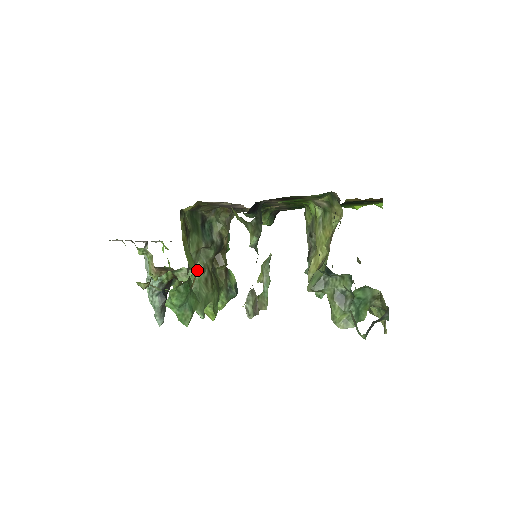
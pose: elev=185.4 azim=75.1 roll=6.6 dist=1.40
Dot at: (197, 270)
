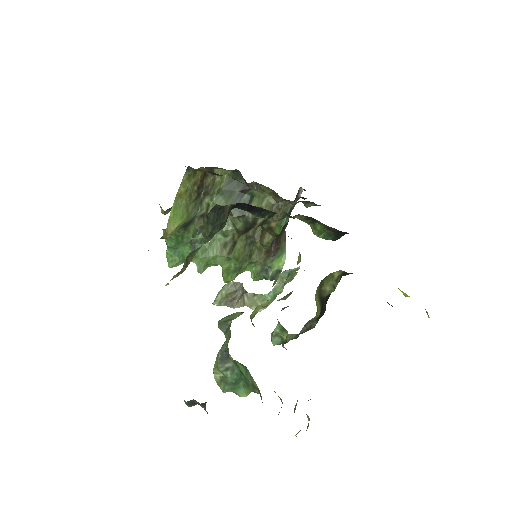
Dot at: occluded
